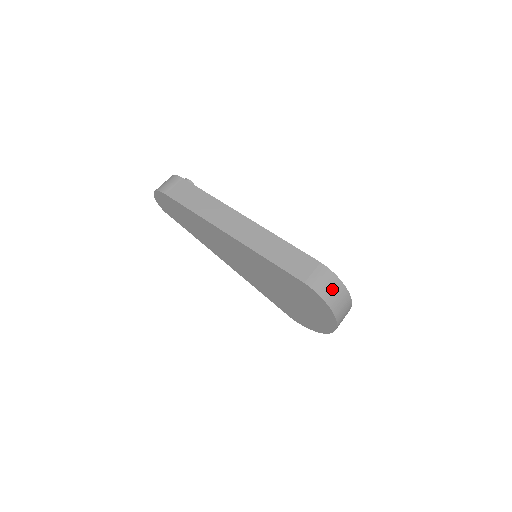
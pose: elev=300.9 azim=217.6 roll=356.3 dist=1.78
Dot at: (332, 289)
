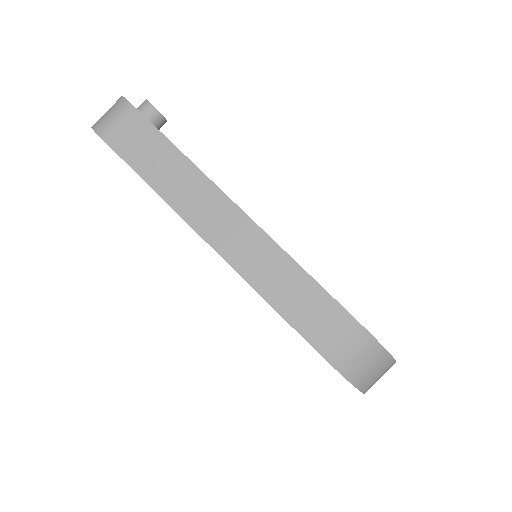
Dot at: (365, 362)
